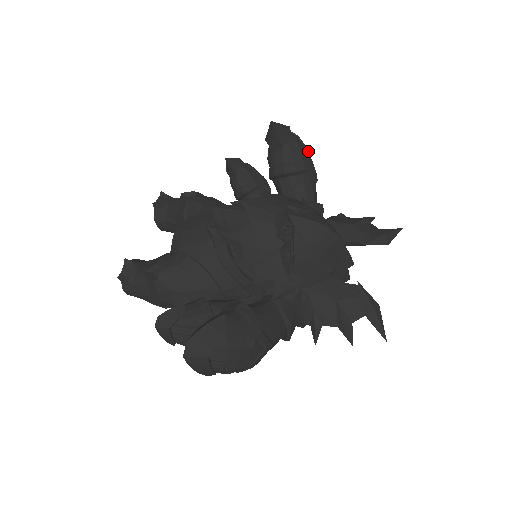
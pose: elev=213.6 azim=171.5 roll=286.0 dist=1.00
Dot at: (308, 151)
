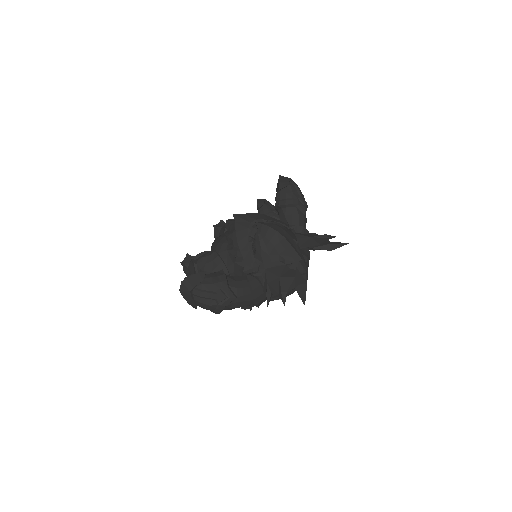
Dot at: (300, 193)
